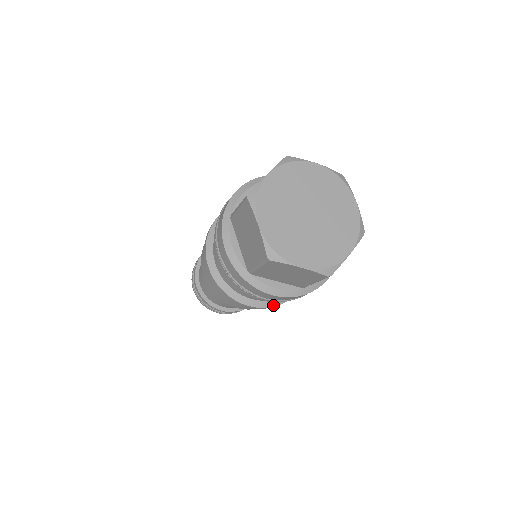
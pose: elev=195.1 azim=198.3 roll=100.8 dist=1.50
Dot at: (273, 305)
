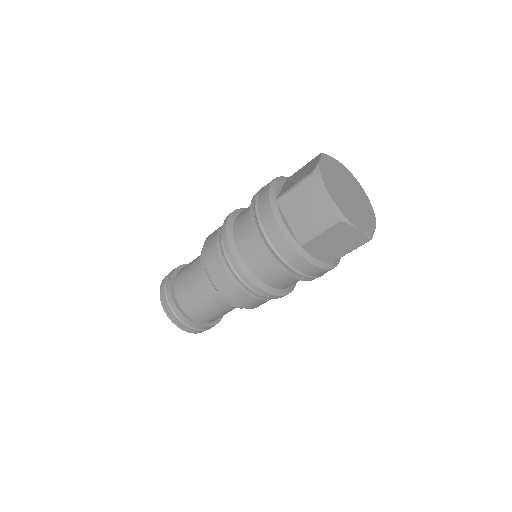
Dot at: (284, 294)
